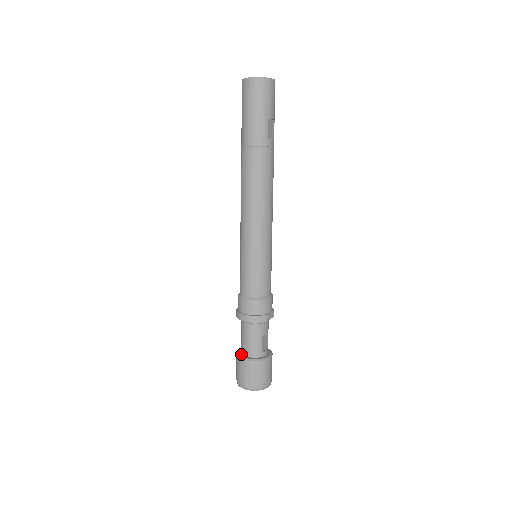
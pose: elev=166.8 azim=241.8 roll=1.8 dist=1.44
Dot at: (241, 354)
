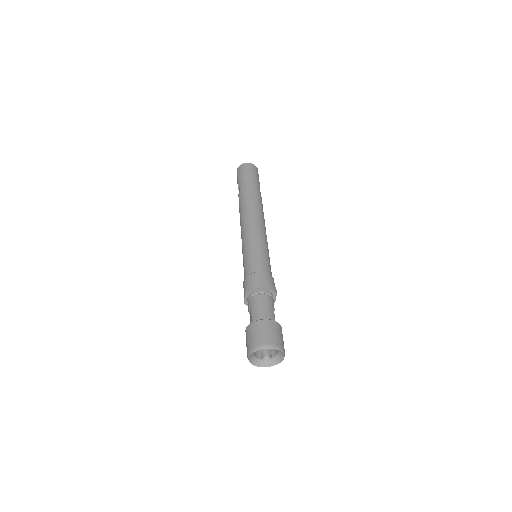
Dot at: (256, 322)
